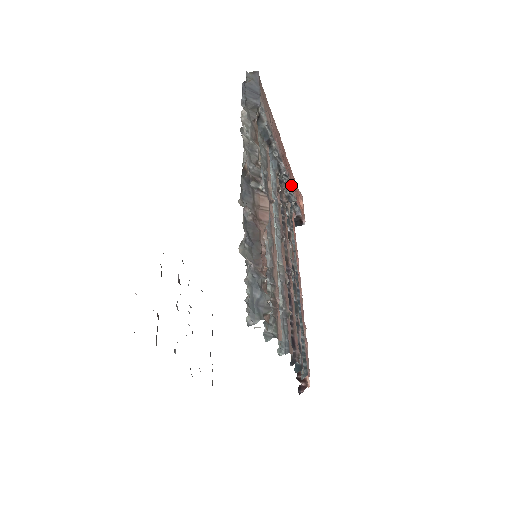
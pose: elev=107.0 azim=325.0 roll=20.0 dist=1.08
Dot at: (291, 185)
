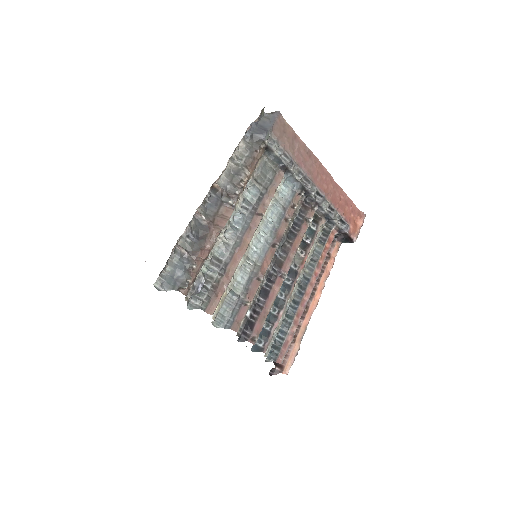
Dot at: (333, 205)
